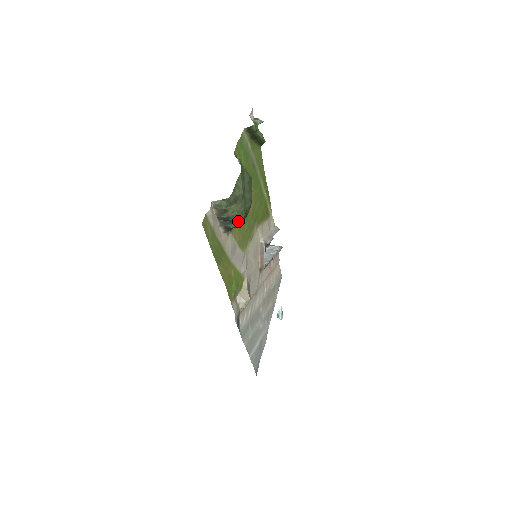
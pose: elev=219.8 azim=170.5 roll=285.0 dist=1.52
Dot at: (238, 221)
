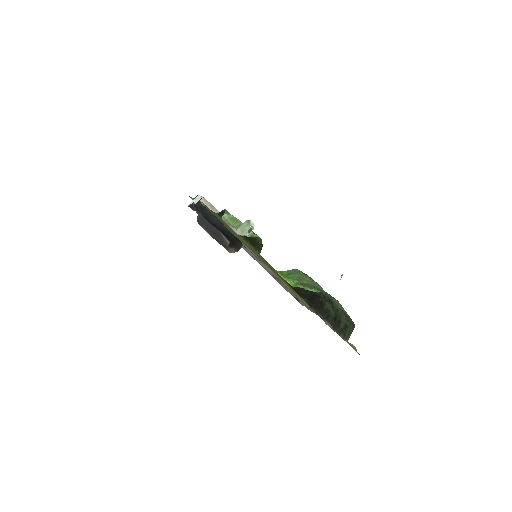
Dot at: (332, 307)
